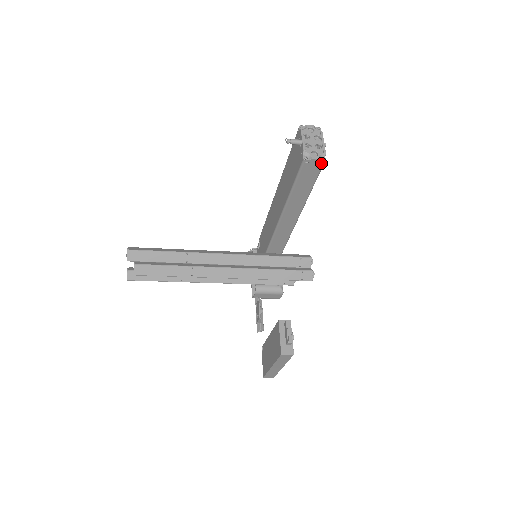
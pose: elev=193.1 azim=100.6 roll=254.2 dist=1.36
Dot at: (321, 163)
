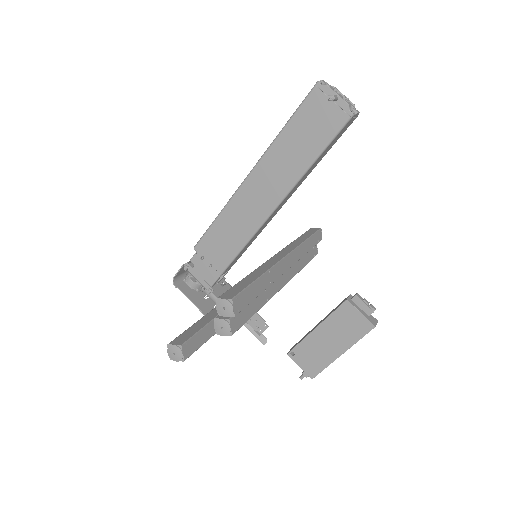
Dot at: (356, 117)
